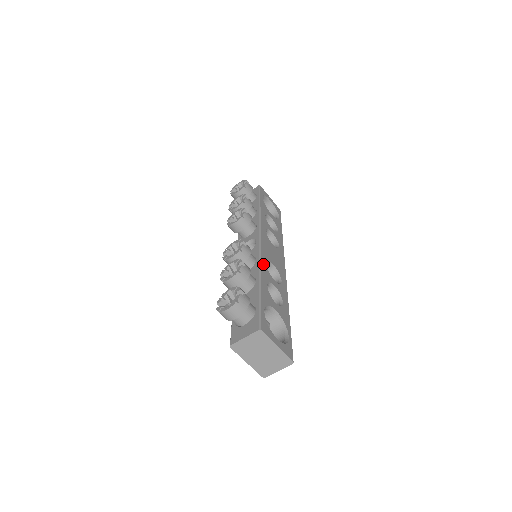
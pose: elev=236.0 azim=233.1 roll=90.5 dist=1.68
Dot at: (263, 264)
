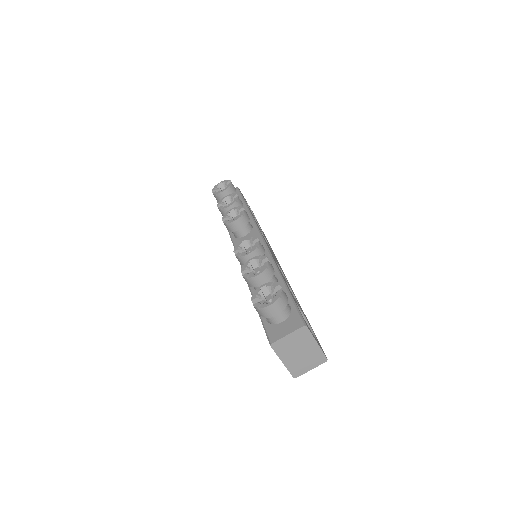
Dot at: occluded
